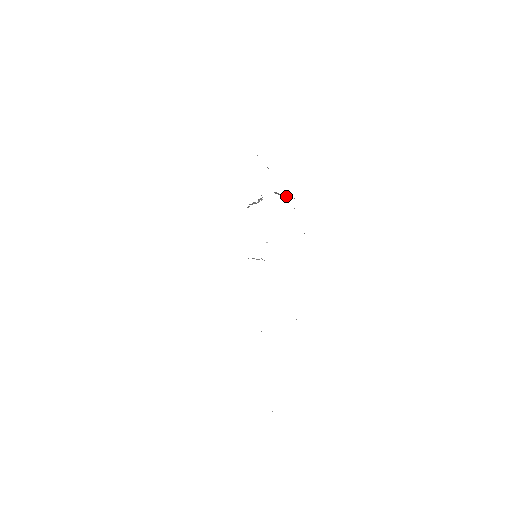
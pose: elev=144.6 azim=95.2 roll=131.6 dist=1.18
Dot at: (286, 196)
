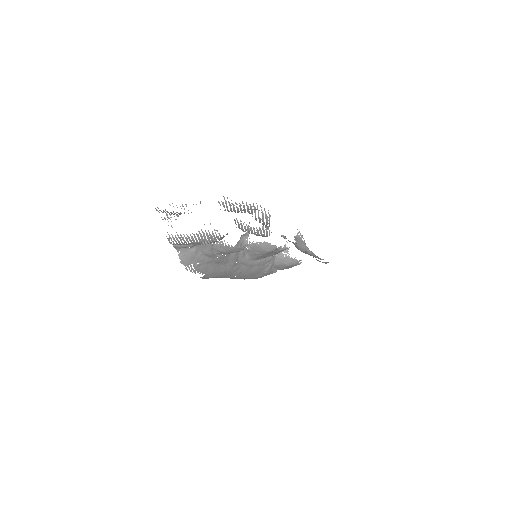
Dot at: (303, 245)
